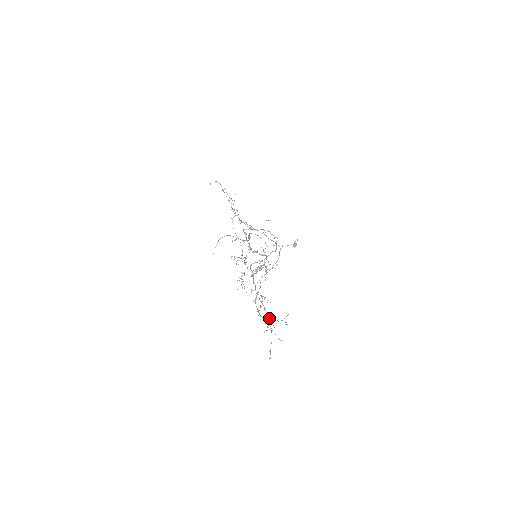
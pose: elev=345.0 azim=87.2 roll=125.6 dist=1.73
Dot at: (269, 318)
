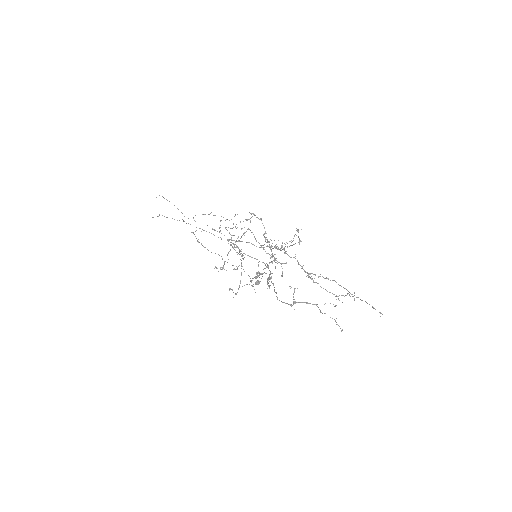
Dot at: occluded
